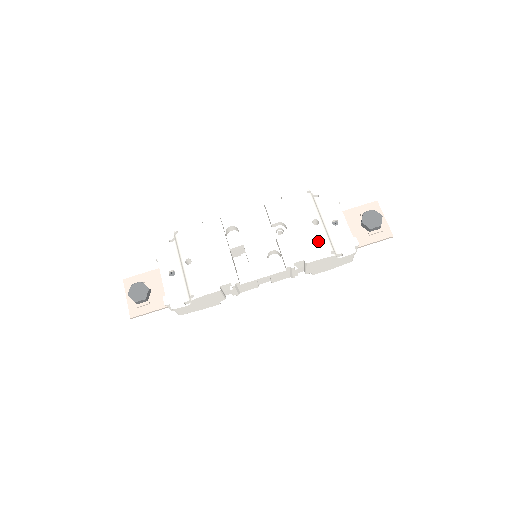
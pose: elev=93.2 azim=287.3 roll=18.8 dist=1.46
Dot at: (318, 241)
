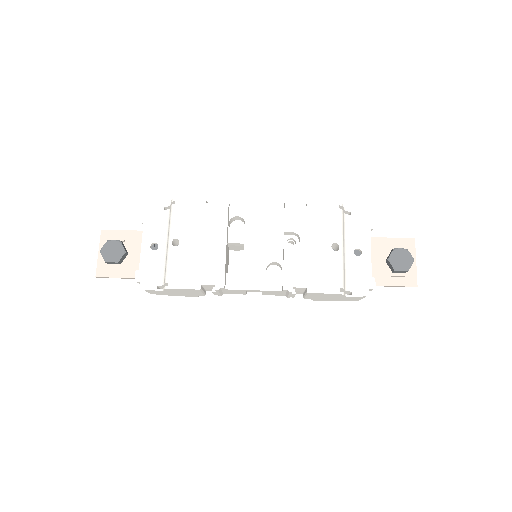
Dot at: (330, 271)
